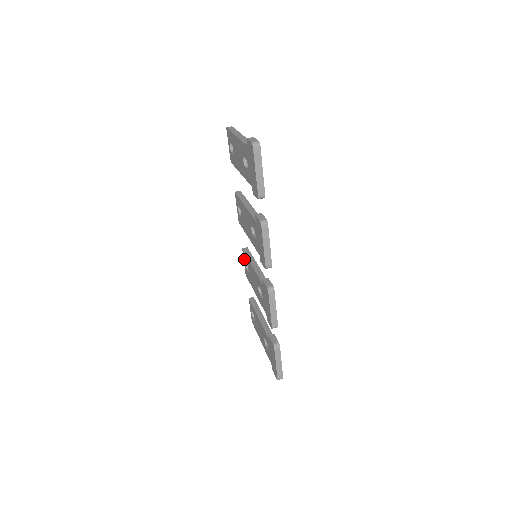
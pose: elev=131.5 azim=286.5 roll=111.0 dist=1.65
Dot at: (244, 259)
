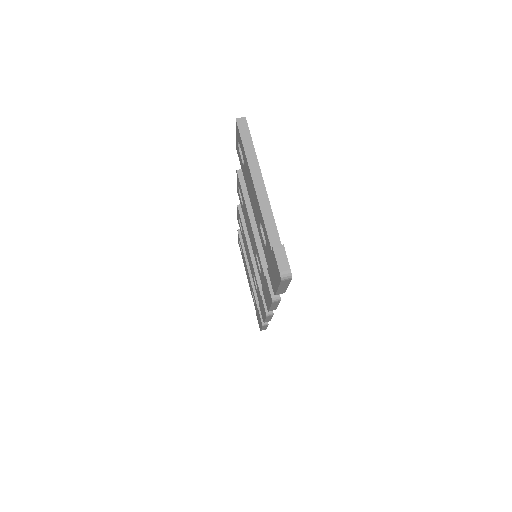
Dot at: (238, 215)
